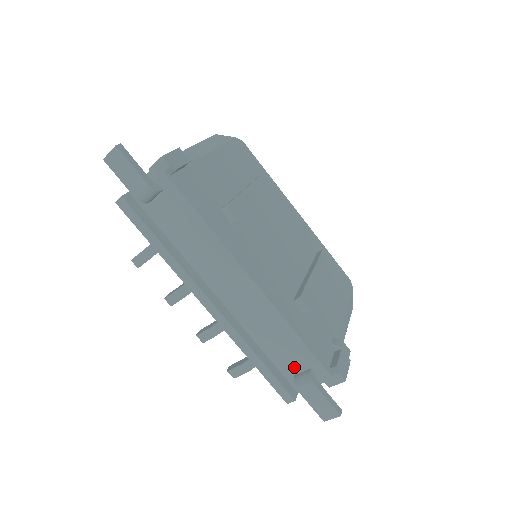
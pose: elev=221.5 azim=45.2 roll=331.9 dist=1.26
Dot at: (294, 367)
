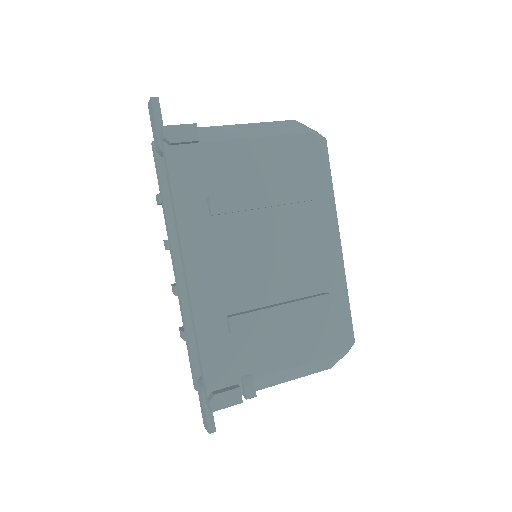
Dot at: occluded
